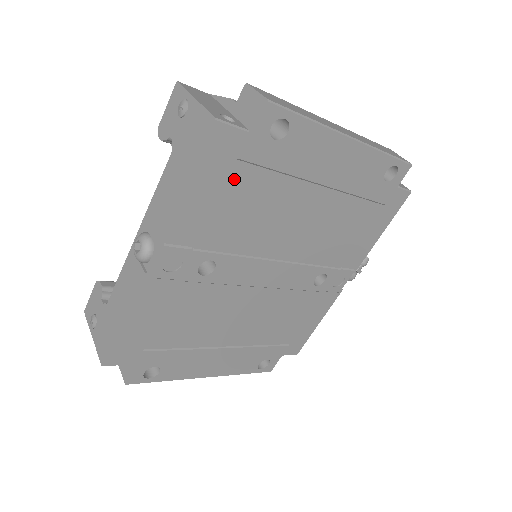
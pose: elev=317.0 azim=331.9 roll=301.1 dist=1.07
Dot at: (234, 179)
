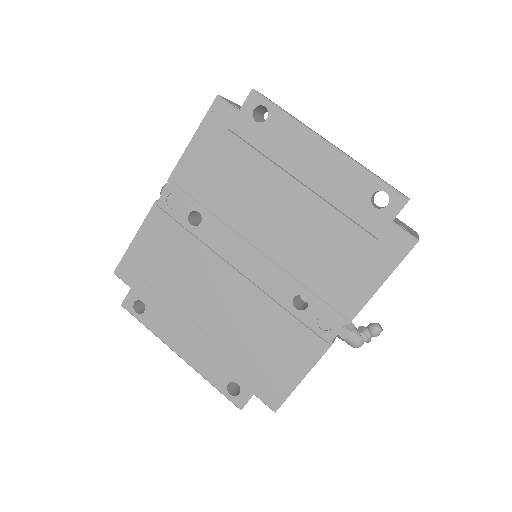
Dot at: (224, 145)
